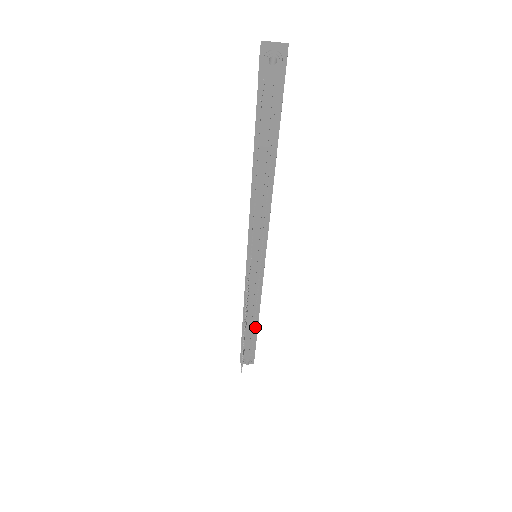
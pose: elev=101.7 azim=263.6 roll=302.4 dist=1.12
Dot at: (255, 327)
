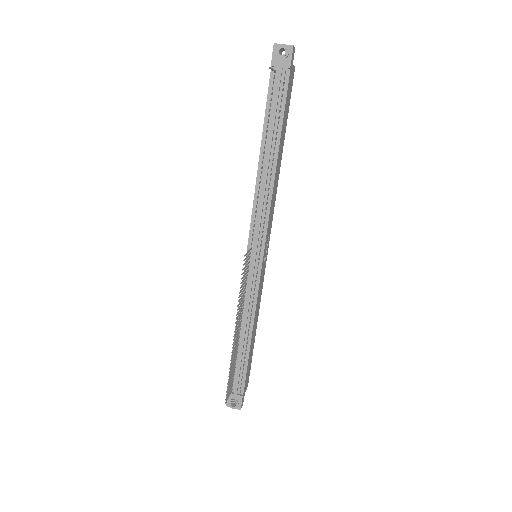
Dot at: (247, 349)
